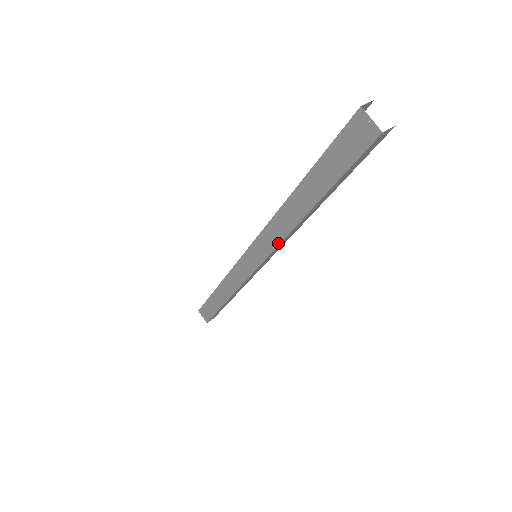
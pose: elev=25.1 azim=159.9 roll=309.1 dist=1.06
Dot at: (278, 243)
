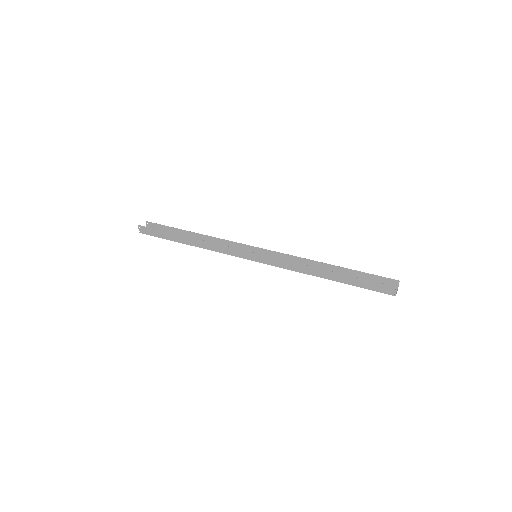
Dot at: occluded
